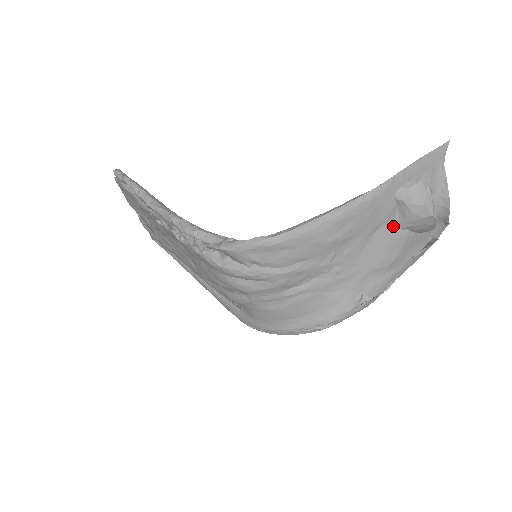
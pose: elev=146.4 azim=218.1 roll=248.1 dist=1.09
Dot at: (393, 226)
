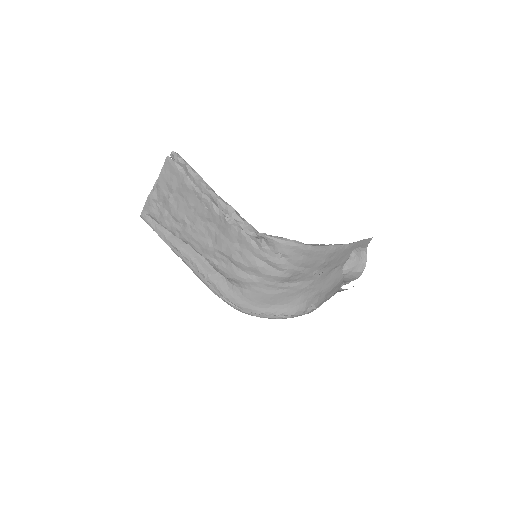
Dot at: (341, 270)
